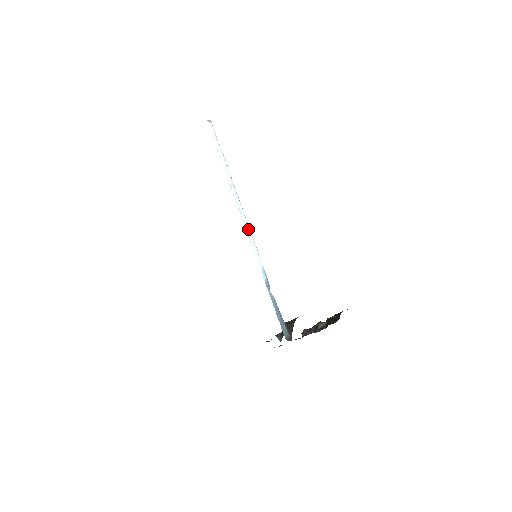
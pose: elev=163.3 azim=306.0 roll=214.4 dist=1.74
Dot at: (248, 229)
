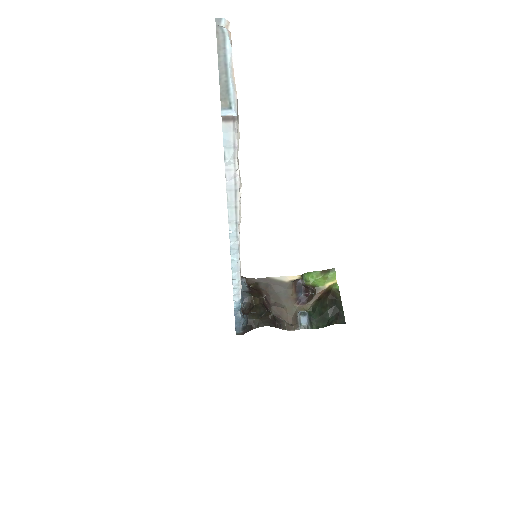
Dot at: (236, 274)
